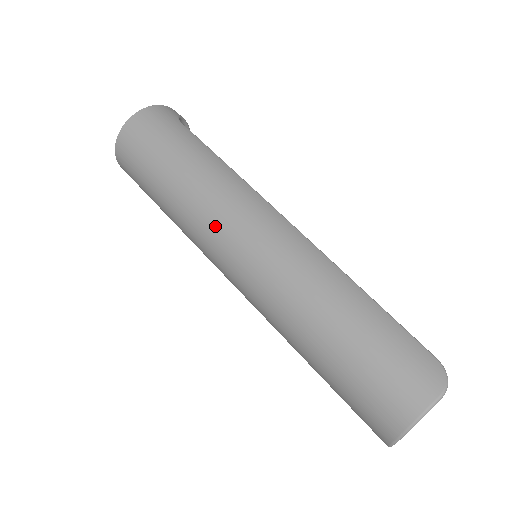
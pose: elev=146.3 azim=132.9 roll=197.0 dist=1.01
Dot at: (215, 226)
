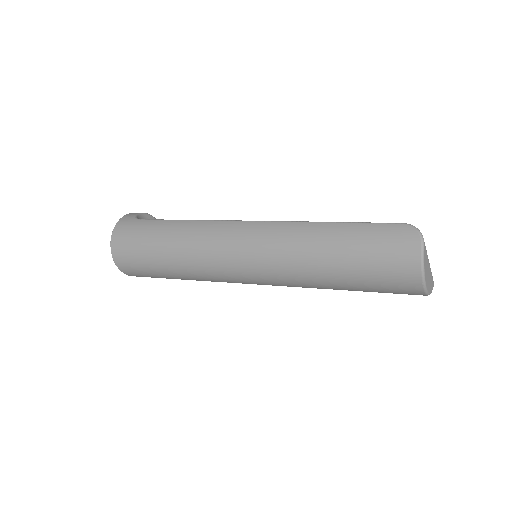
Dot at: (216, 264)
